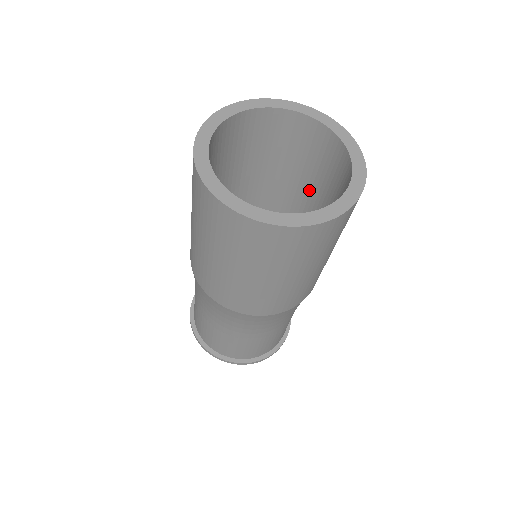
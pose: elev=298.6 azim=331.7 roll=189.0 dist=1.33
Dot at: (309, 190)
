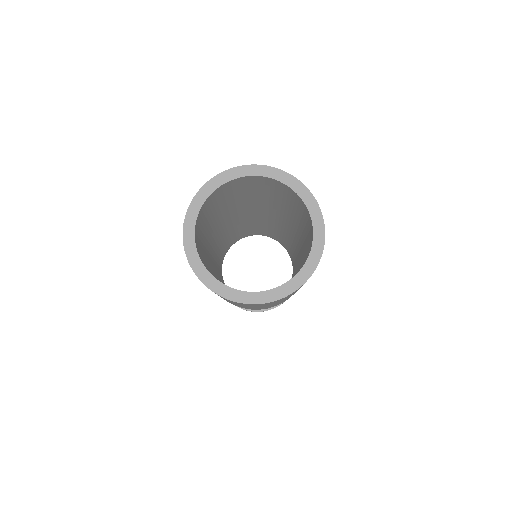
Dot at: (290, 212)
